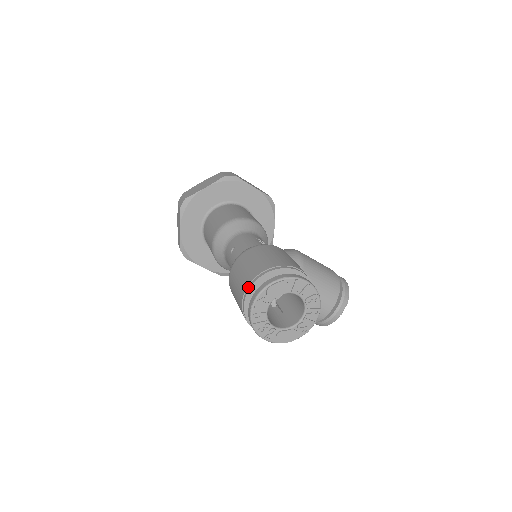
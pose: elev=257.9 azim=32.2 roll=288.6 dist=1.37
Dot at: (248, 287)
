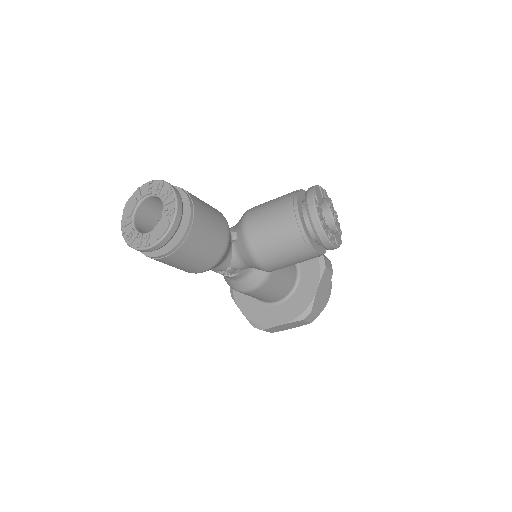
Dot at: occluded
